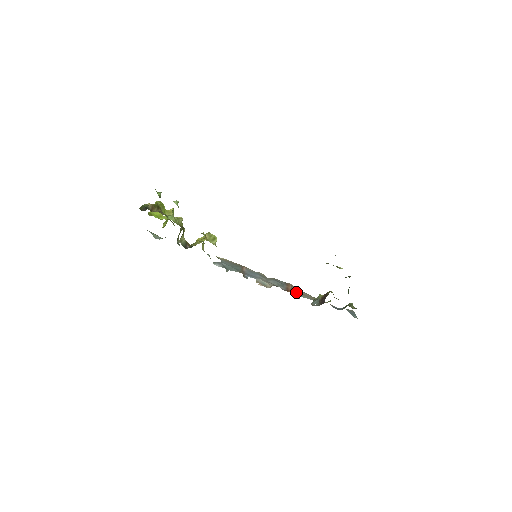
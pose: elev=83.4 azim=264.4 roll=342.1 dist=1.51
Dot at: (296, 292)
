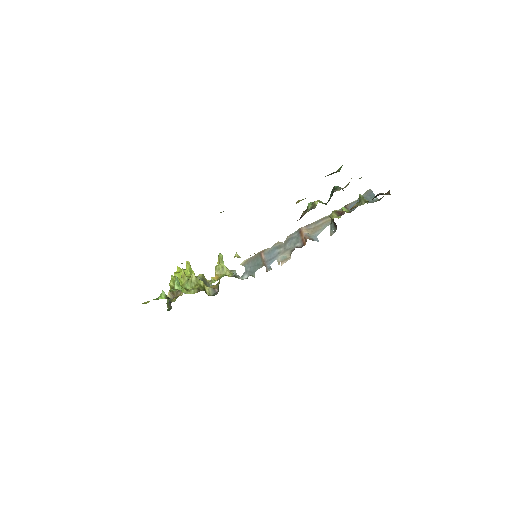
Dot at: (312, 234)
